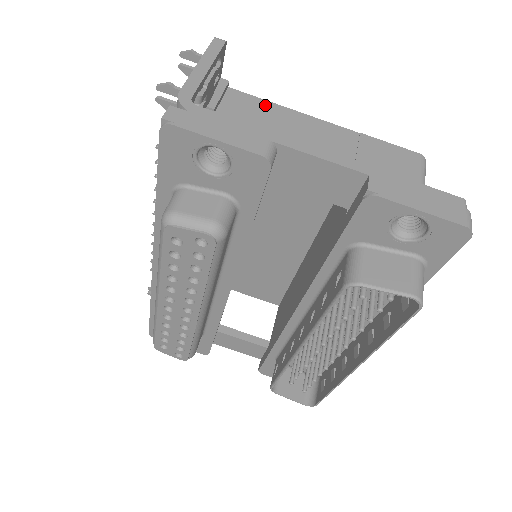
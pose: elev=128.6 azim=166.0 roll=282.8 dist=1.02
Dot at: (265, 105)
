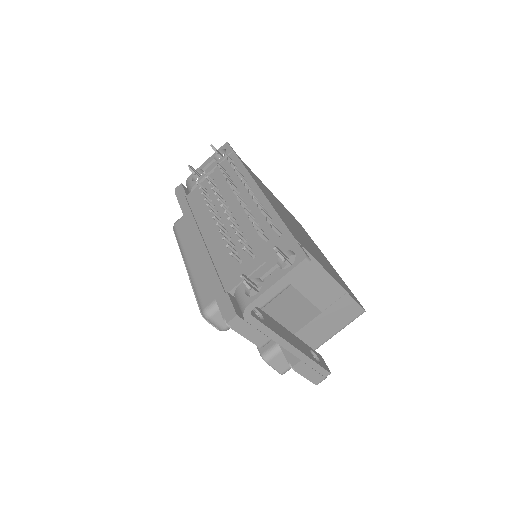
Dot at: (311, 263)
